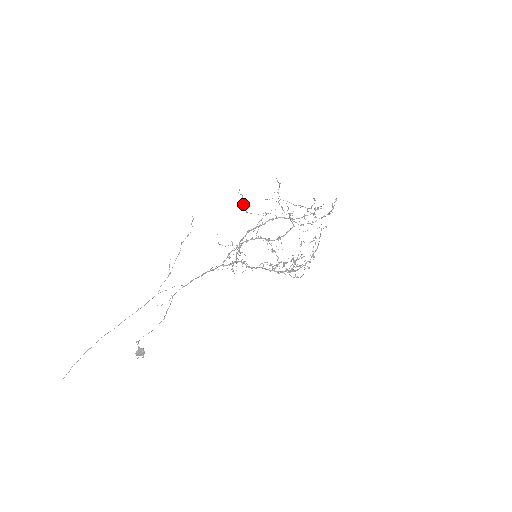
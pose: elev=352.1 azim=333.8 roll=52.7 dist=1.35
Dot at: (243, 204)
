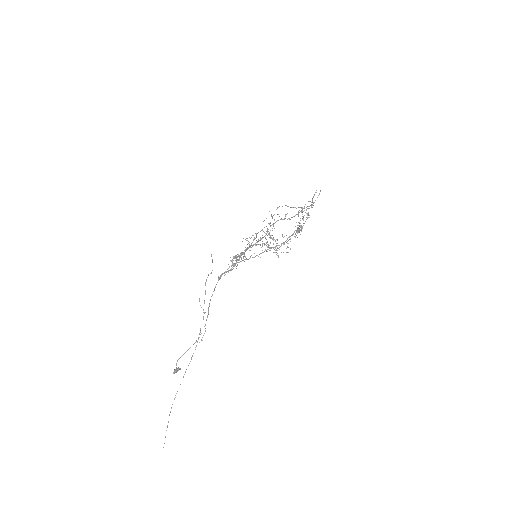
Dot at: occluded
